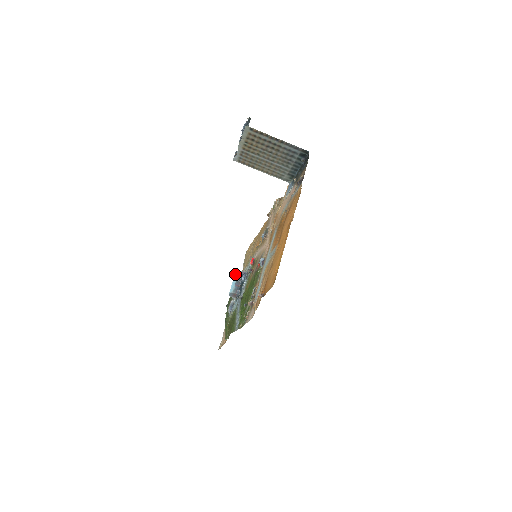
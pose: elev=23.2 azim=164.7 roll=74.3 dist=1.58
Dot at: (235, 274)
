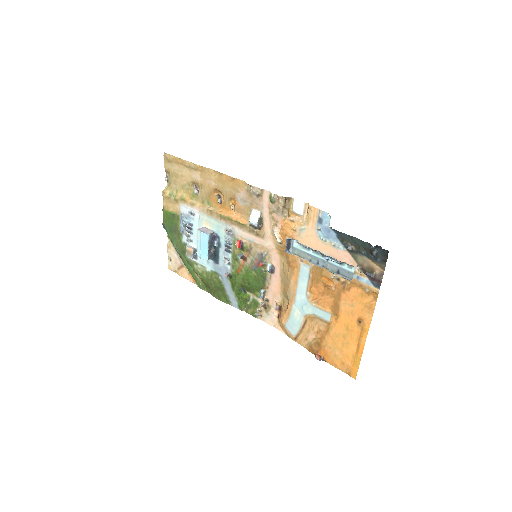
Dot at: (202, 237)
